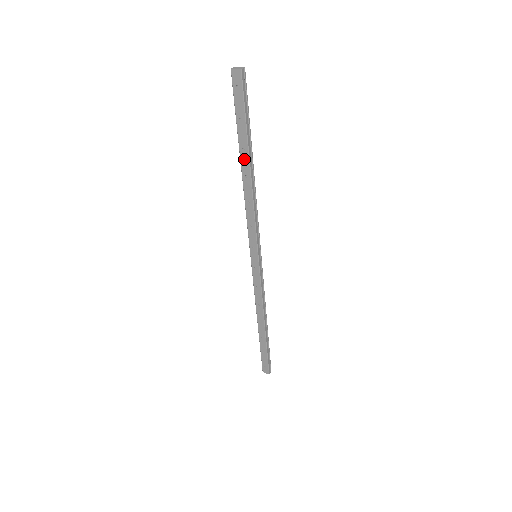
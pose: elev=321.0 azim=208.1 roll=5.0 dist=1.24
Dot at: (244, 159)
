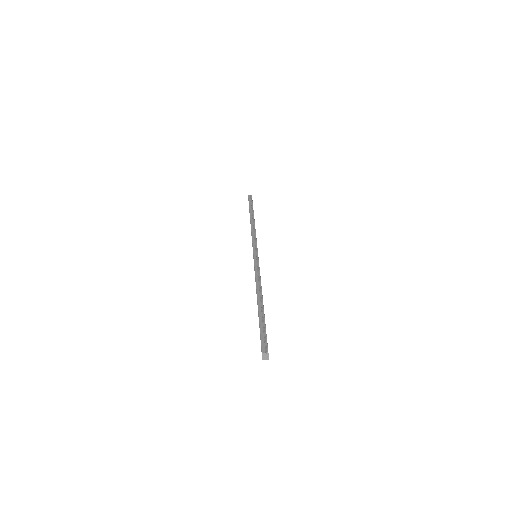
Dot at: occluded
